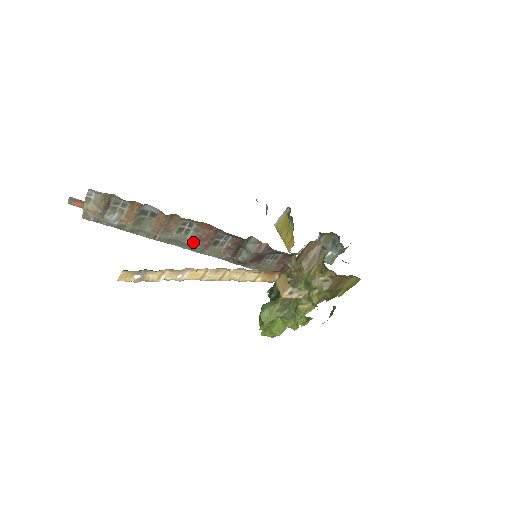
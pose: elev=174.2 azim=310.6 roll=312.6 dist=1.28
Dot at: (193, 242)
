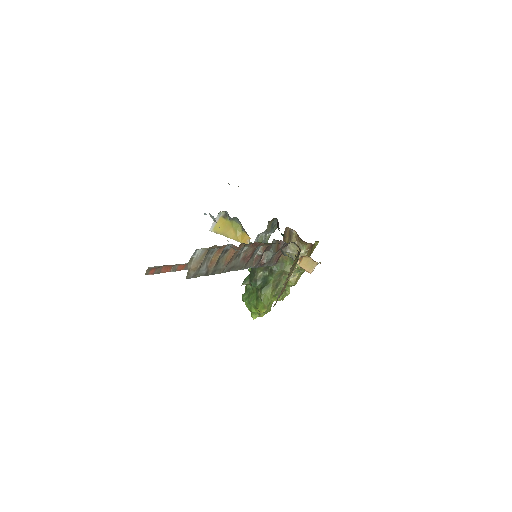
Dot at: (242, 262)
